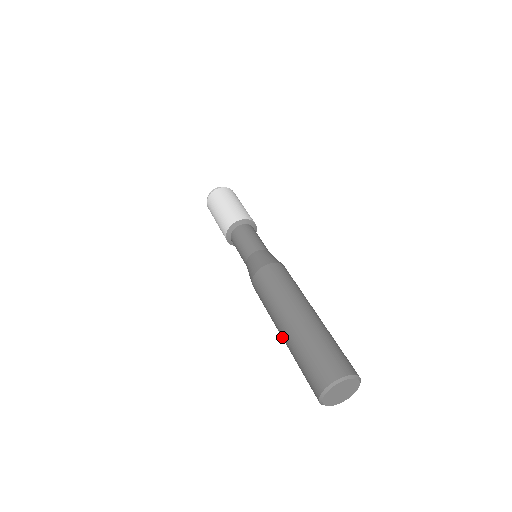
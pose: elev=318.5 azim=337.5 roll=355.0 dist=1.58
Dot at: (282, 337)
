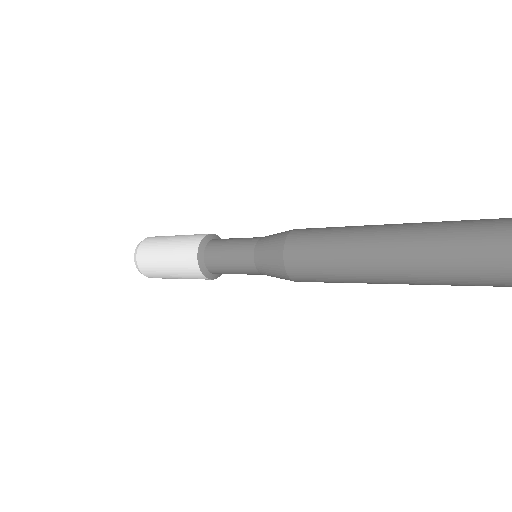
Dot at: (387, 244)
